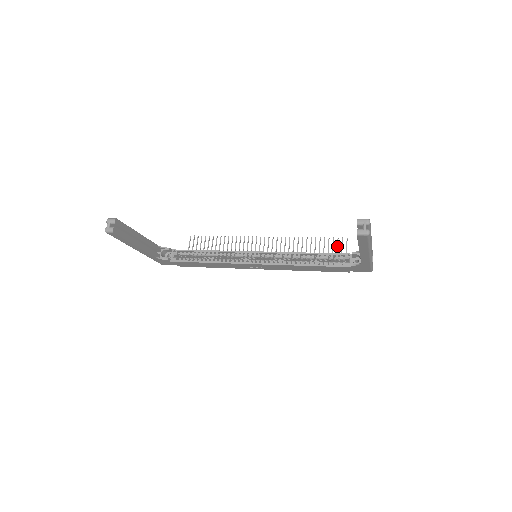
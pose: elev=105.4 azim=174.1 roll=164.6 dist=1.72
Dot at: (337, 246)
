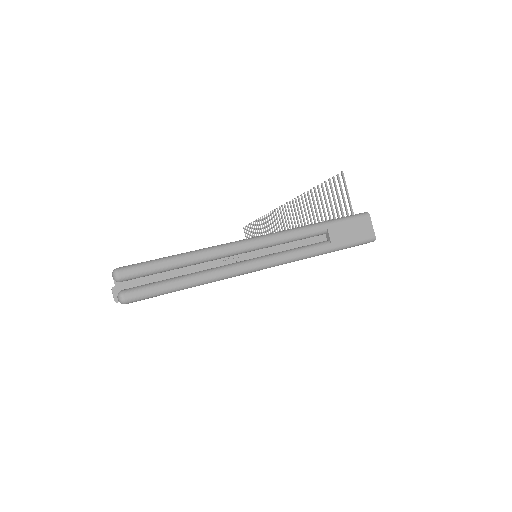
Dot at: (336, 194)
